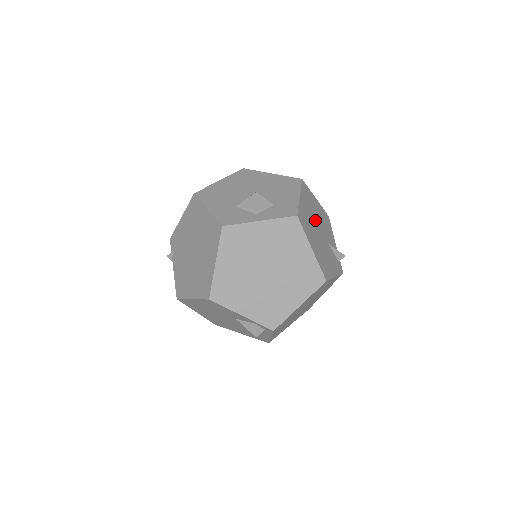
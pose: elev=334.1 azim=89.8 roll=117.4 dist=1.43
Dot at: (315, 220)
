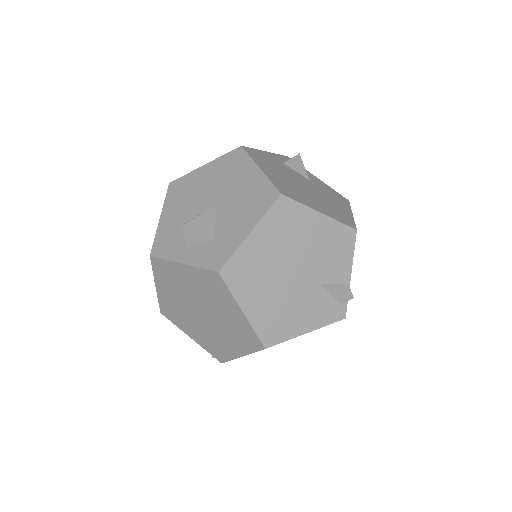
Dot at: (289, 257)
